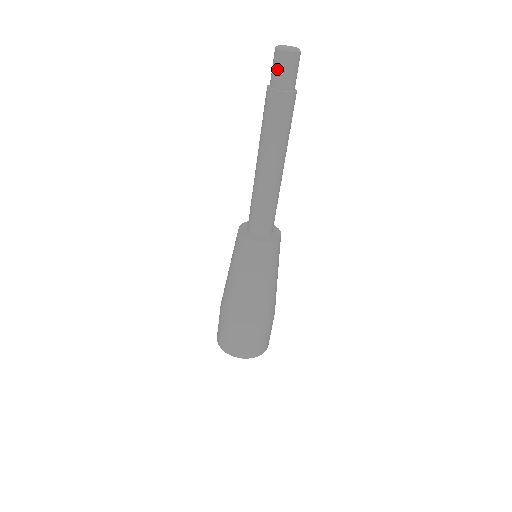
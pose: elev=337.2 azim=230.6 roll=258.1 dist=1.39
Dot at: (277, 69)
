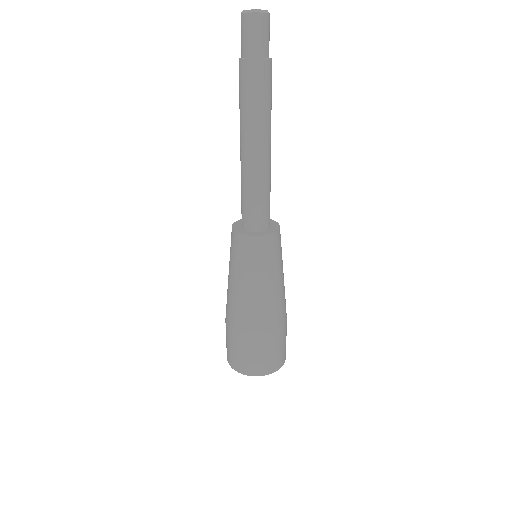
Dot at: (241, 35)
